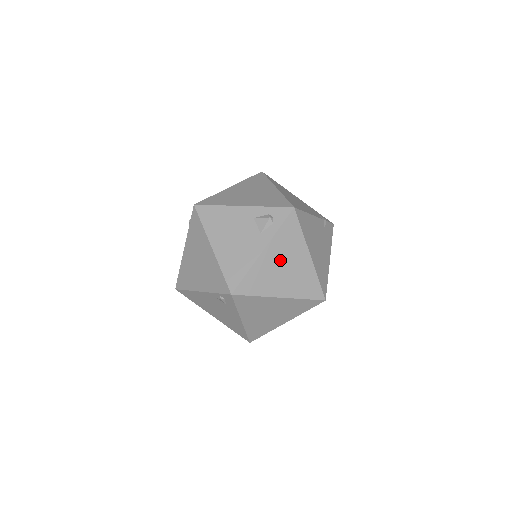
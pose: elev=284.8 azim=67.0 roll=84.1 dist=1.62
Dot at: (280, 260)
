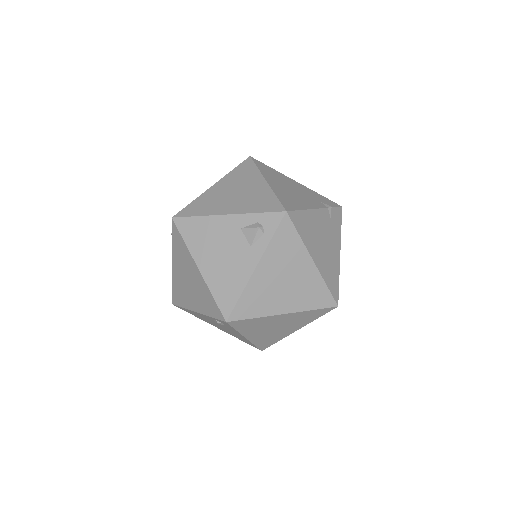
Dot at: (278, 274)
